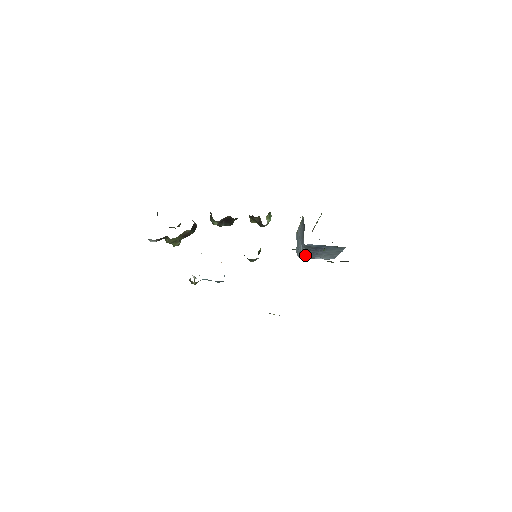
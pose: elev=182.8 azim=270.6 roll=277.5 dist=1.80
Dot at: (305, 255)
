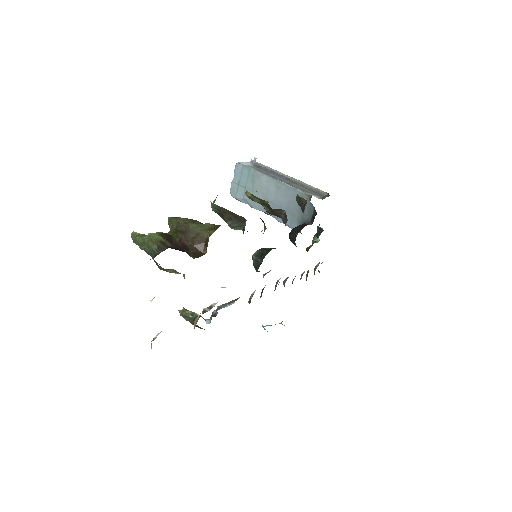
Dot at: occluded
